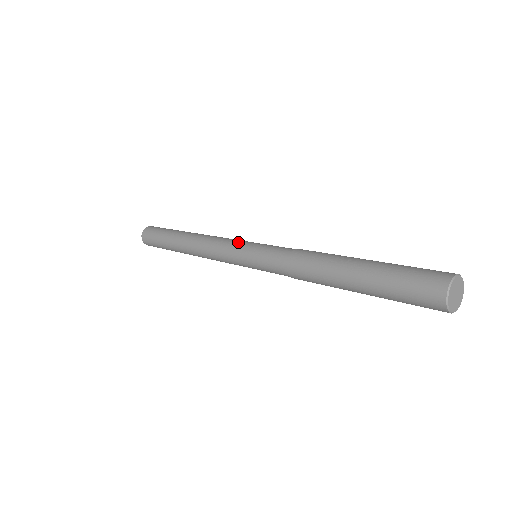
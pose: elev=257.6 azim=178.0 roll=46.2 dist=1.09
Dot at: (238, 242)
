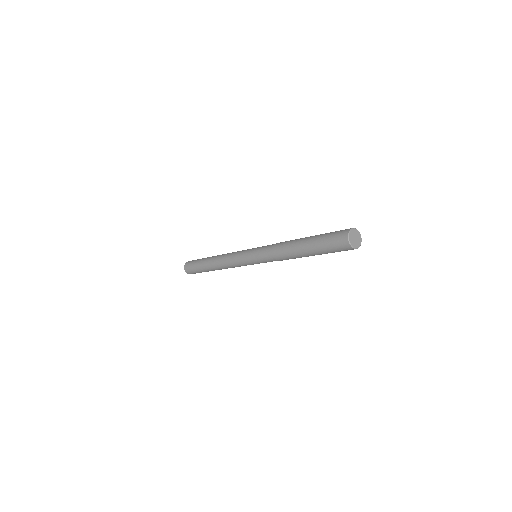
Dot at: (242, 254)
